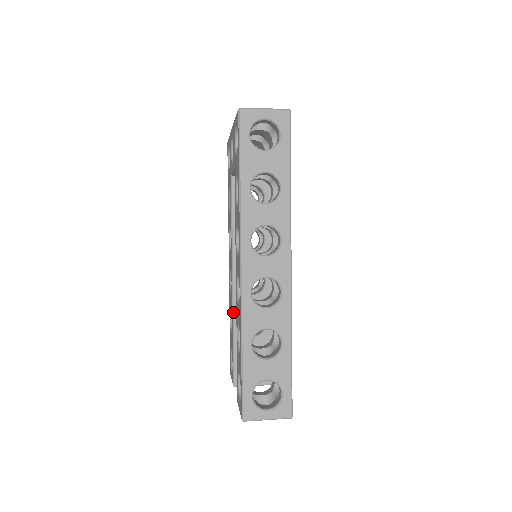
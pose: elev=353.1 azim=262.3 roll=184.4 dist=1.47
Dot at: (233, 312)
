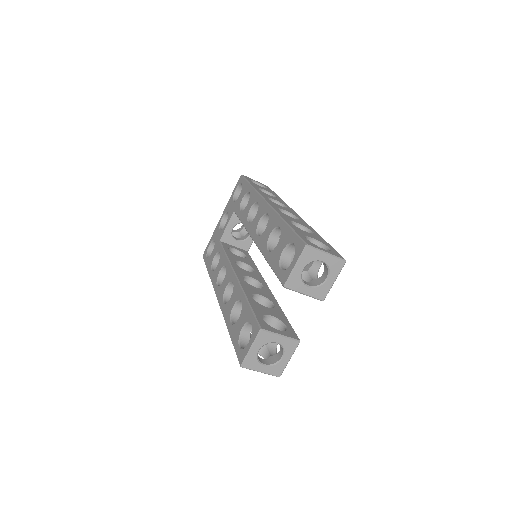
Dot at: (243, 289)
